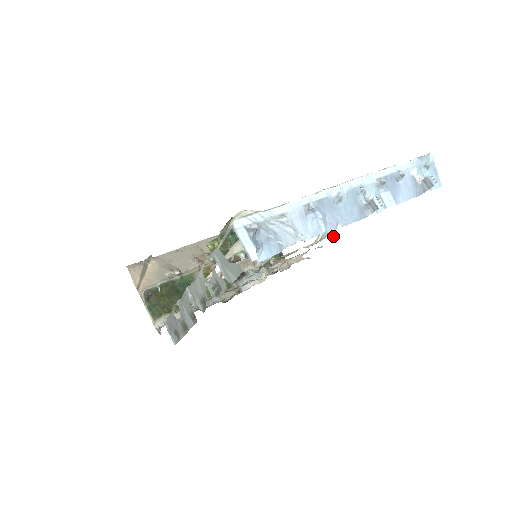
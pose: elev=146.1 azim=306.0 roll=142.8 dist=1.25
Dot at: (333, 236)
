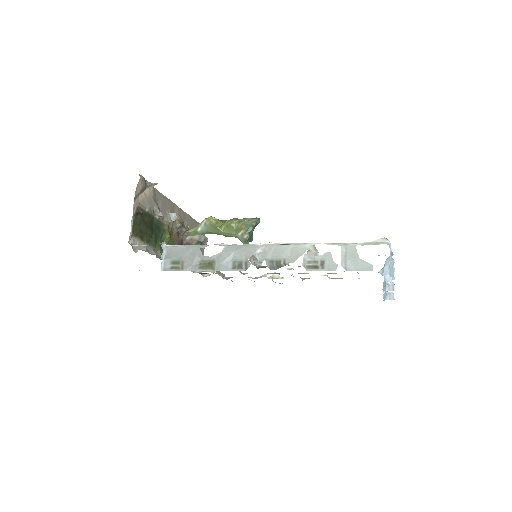
Dot at: (273, 281)
